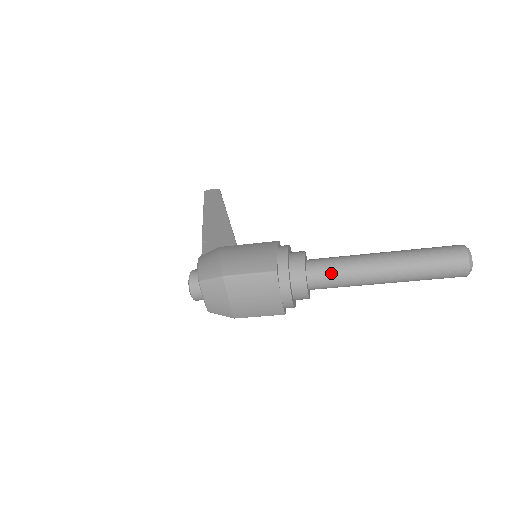
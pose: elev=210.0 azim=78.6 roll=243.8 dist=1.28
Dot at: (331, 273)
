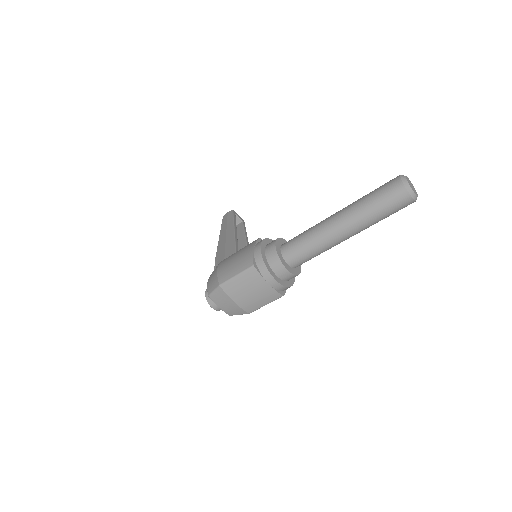
Dot at: (300, 248)
